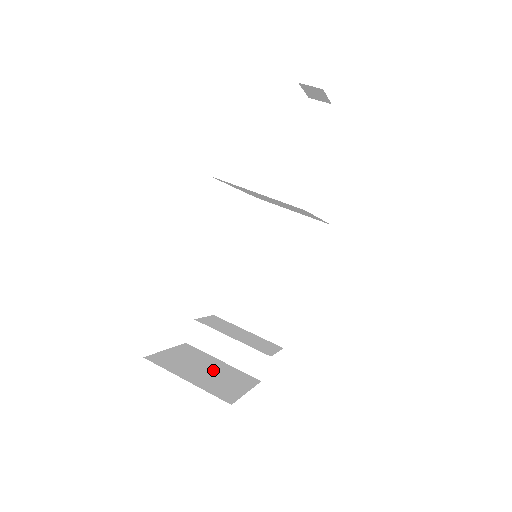
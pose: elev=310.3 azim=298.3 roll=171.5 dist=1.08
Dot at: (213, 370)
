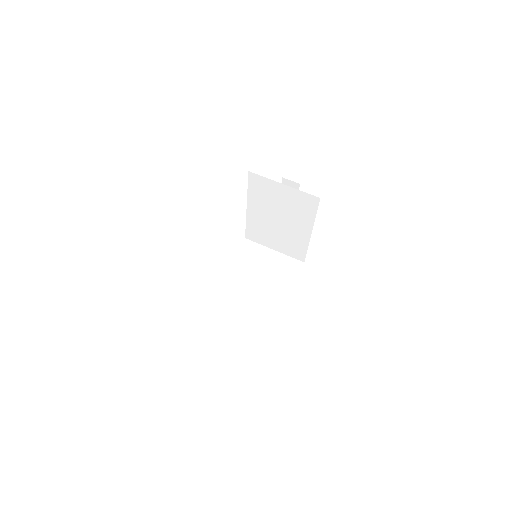
Dot at: occluded
